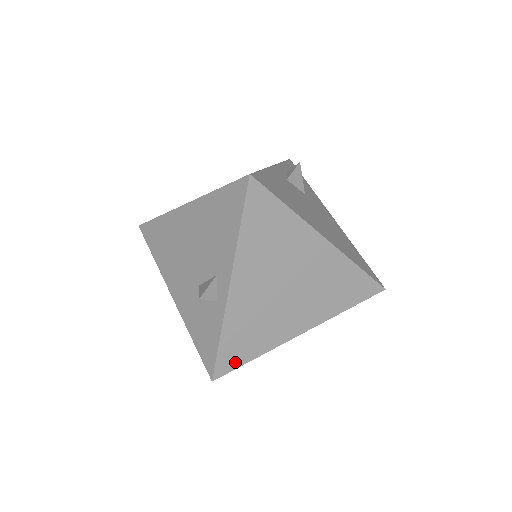
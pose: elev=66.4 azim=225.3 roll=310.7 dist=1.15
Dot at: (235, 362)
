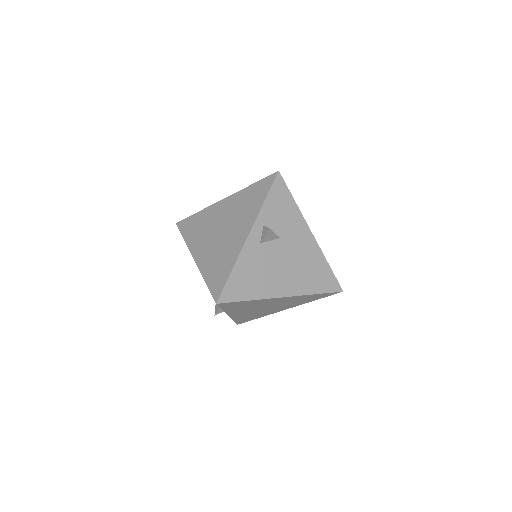
Dot at: (248, 320)
